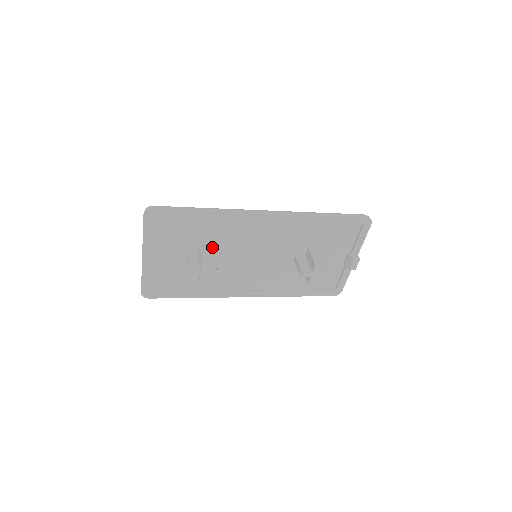
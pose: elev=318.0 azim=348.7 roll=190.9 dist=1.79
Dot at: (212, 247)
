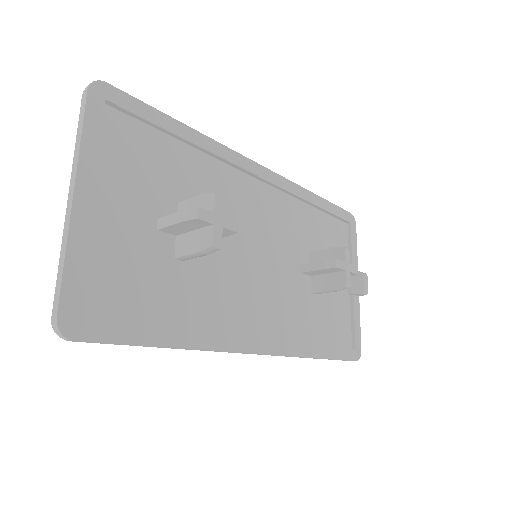
Dot at: occluded
